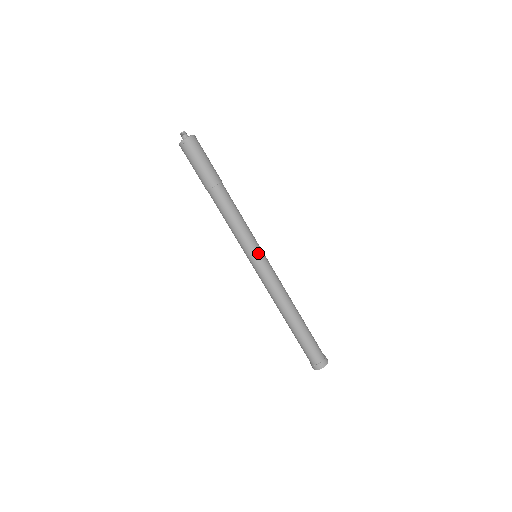
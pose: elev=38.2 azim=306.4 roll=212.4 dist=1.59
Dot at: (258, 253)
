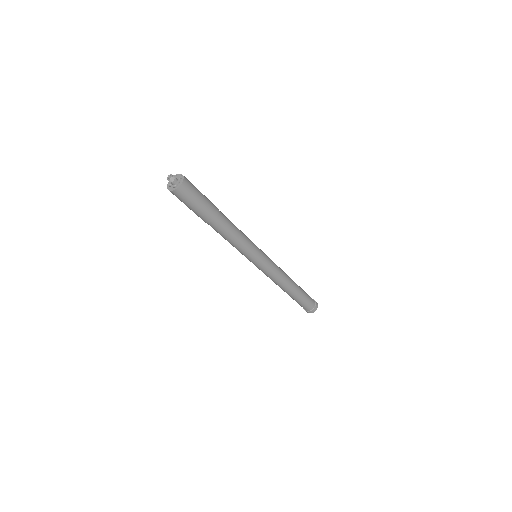
Dot at: (257, 260)
